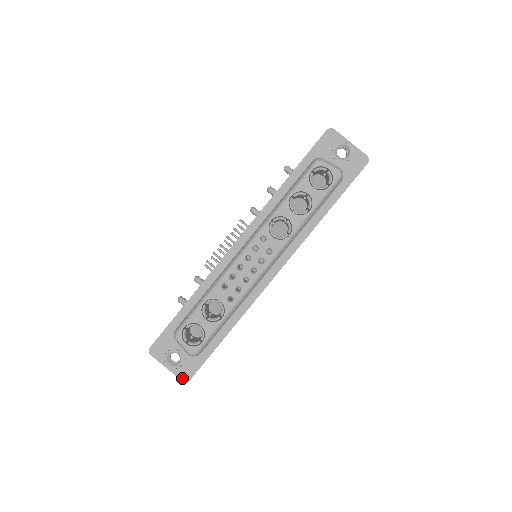
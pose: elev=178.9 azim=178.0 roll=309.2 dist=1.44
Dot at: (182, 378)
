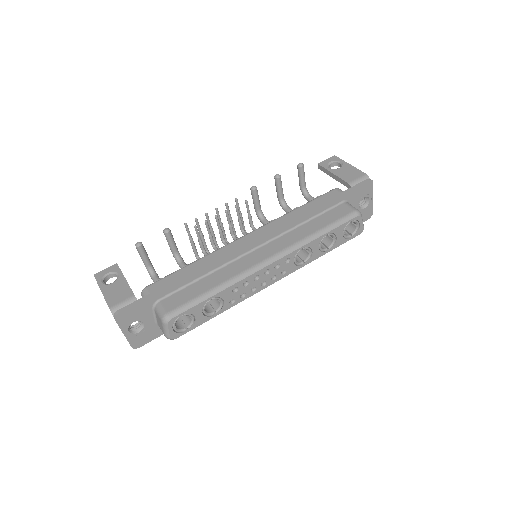
Dot at: (133, 345)
